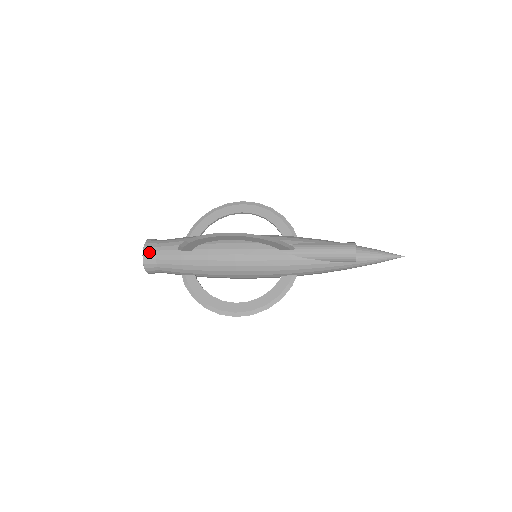
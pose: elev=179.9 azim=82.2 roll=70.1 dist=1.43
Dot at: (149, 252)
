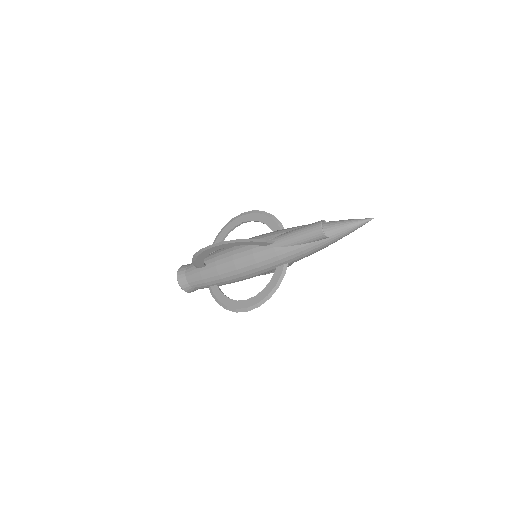
Dot at: (181, 276)
